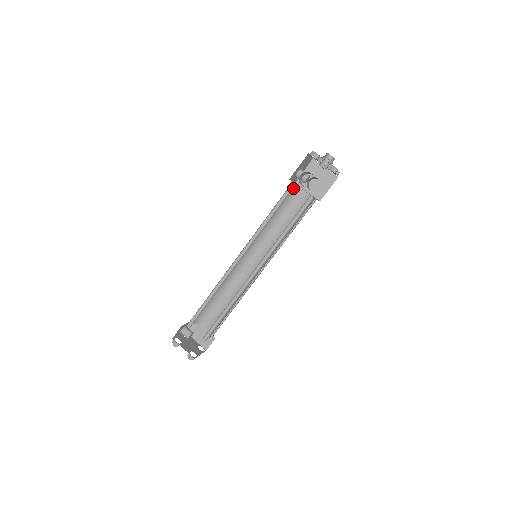
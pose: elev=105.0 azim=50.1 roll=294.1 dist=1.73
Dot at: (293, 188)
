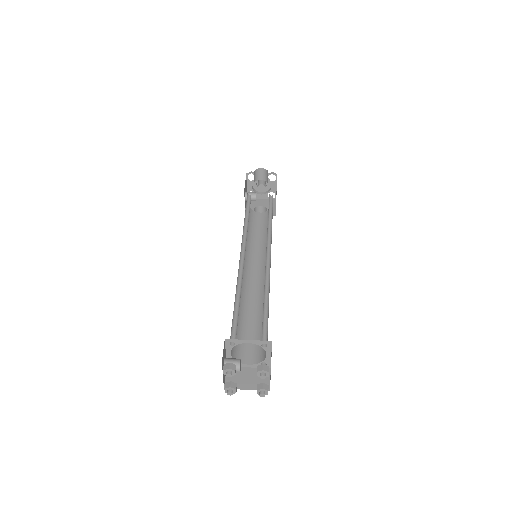
Dot at: occluded
